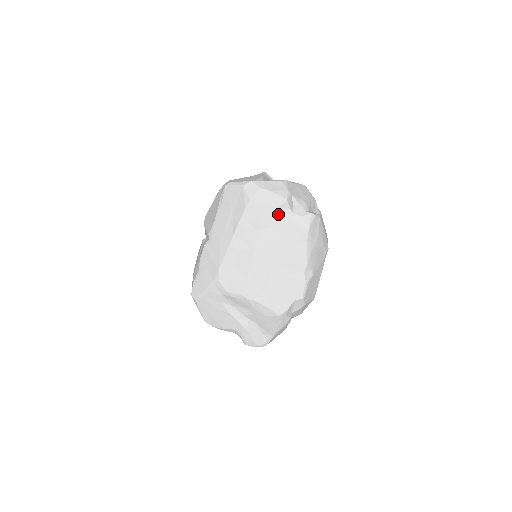
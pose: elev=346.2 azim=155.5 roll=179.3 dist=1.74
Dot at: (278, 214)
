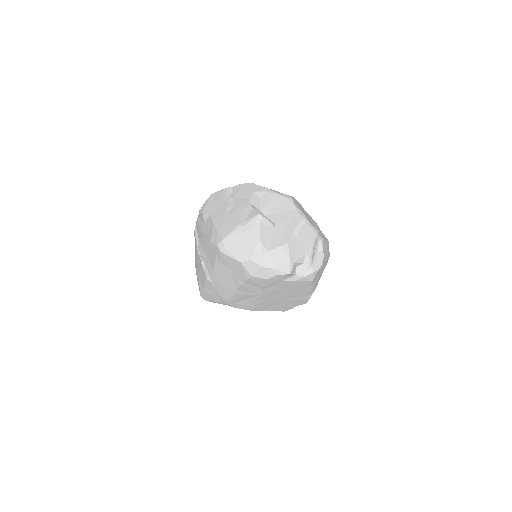
Dot at: (281, 280)
